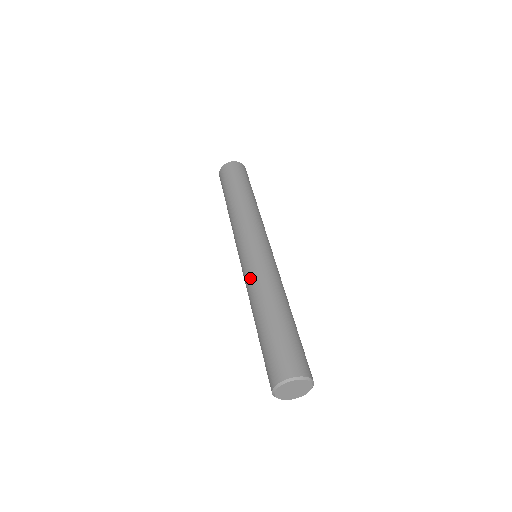
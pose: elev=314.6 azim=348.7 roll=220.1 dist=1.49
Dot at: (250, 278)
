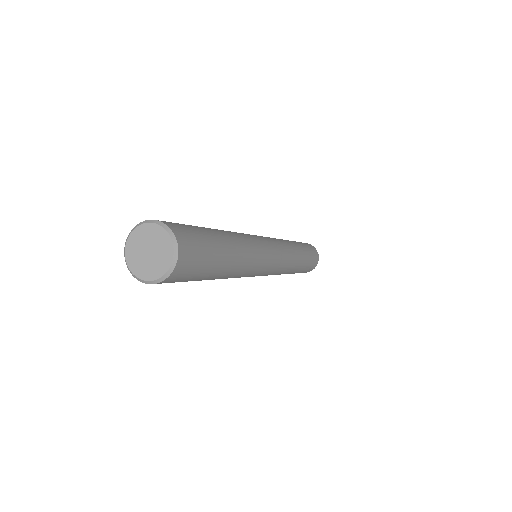
Dot at: occluded
